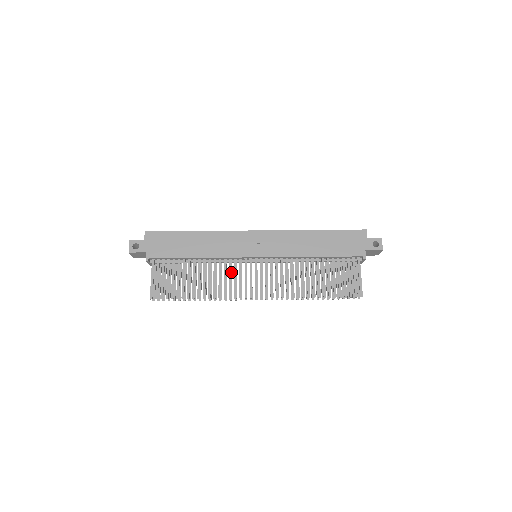
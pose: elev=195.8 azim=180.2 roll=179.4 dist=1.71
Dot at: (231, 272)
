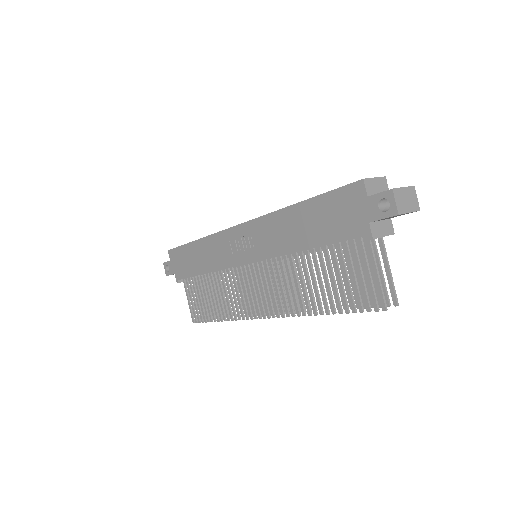
Dot at: (236, 286)
